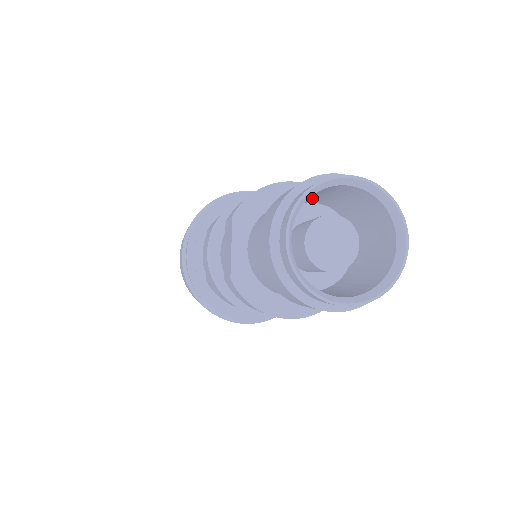
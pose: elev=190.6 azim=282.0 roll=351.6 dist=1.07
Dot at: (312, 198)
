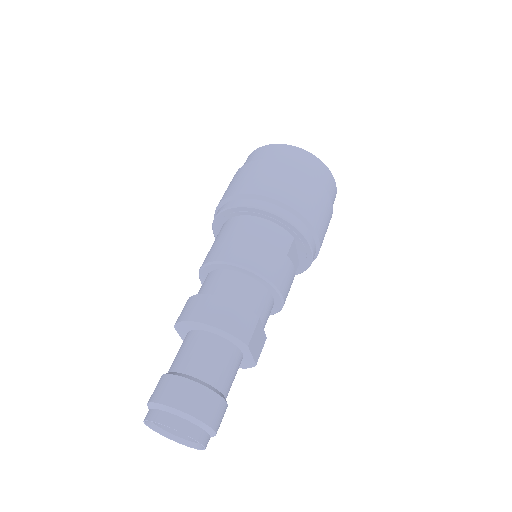
Dot at: occluded
